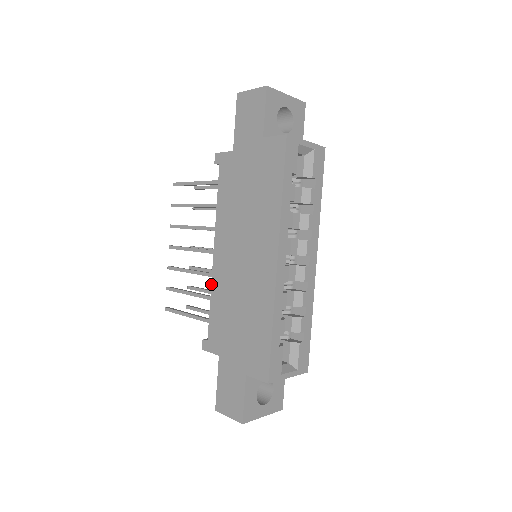
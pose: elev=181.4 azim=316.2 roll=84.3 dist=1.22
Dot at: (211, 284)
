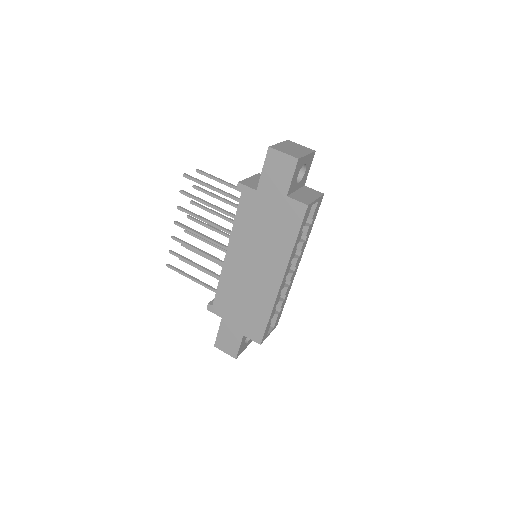
Dot at: (221, 273)
